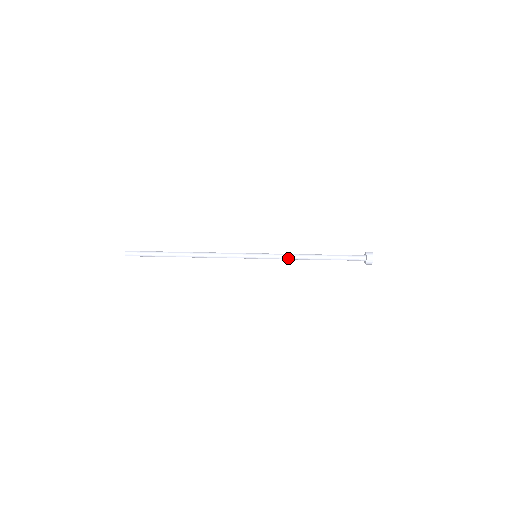
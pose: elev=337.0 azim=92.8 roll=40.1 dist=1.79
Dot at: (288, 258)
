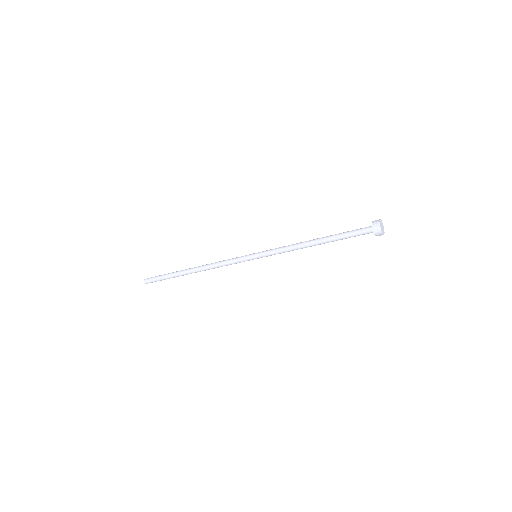
Dot at: (286, 248)
